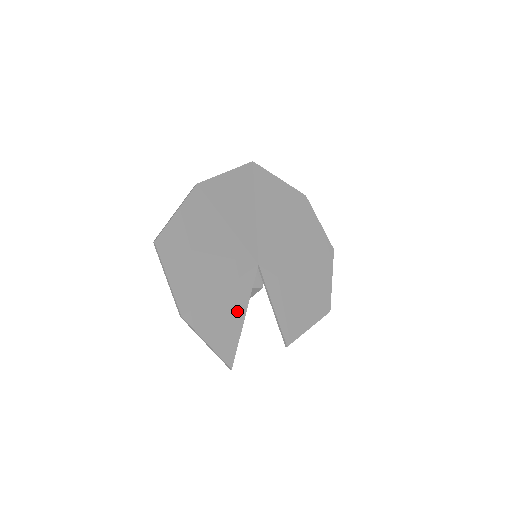
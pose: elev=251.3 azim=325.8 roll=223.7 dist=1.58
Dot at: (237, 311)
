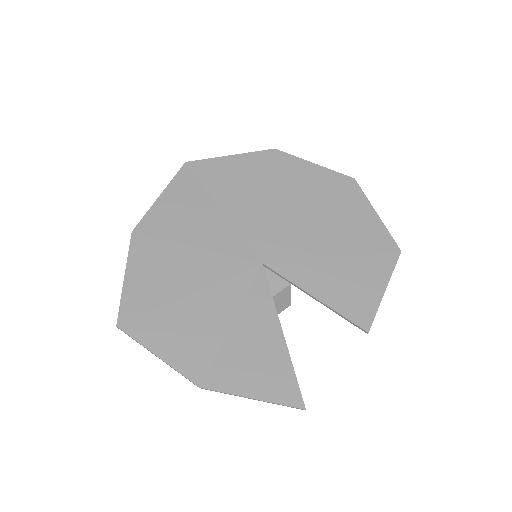
Dot at: (268, 335)
